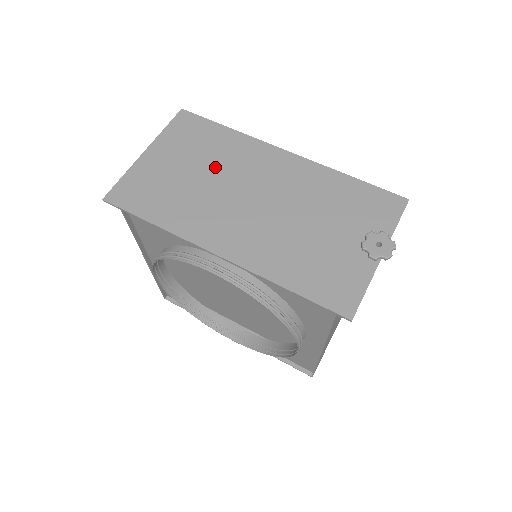
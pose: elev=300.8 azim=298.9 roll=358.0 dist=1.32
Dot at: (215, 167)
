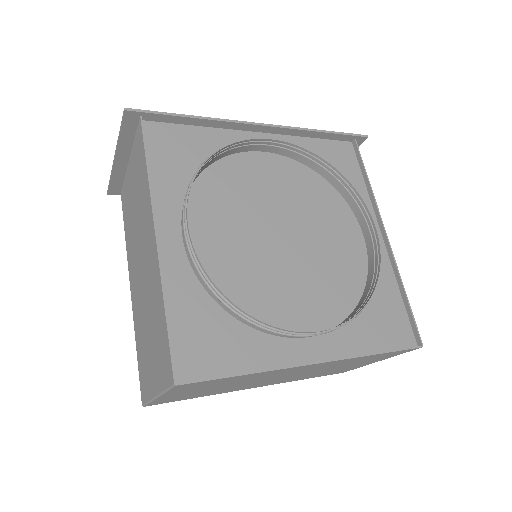
Dot at: occluded
